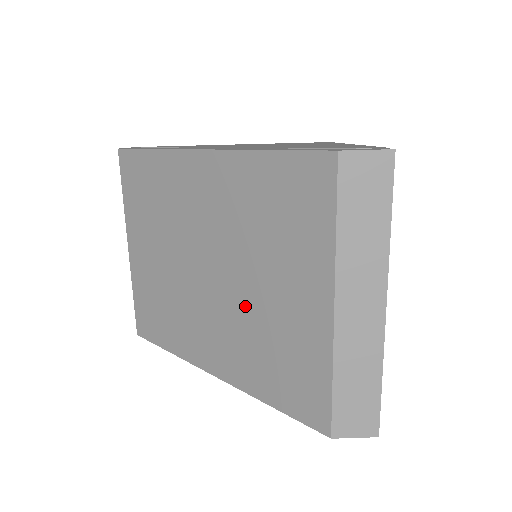
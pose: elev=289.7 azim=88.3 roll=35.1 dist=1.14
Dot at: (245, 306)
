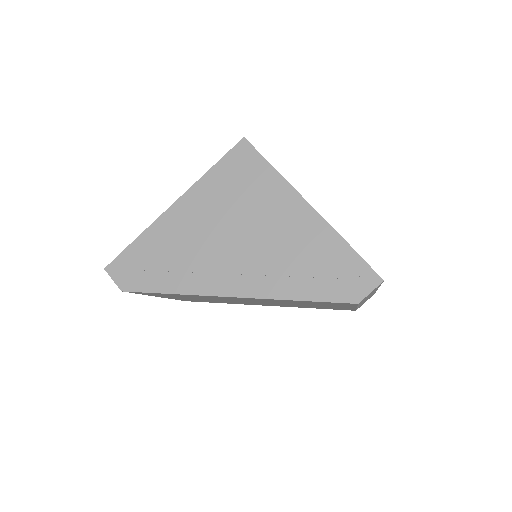
Dot at: occluded
